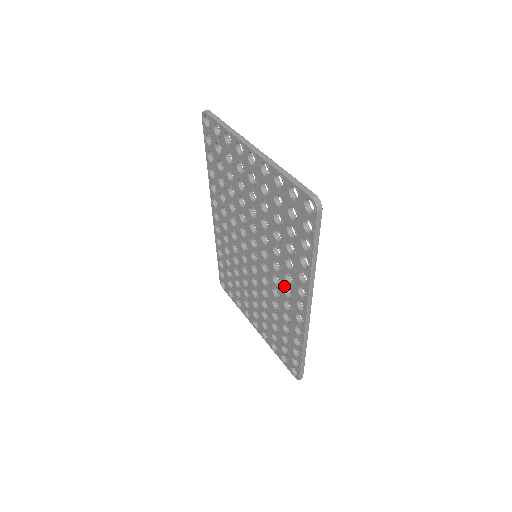
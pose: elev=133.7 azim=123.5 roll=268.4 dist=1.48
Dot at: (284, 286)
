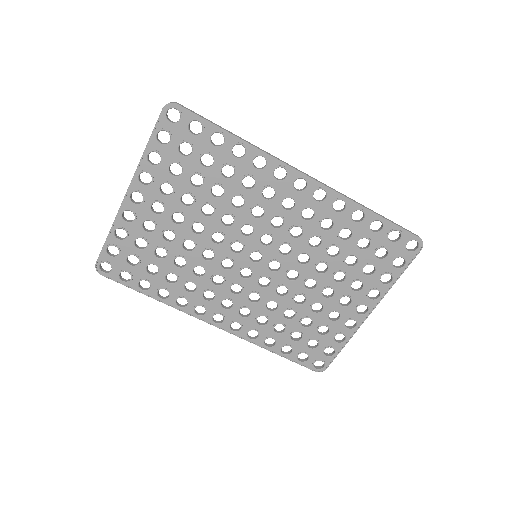
Dot at: (280, 208)
